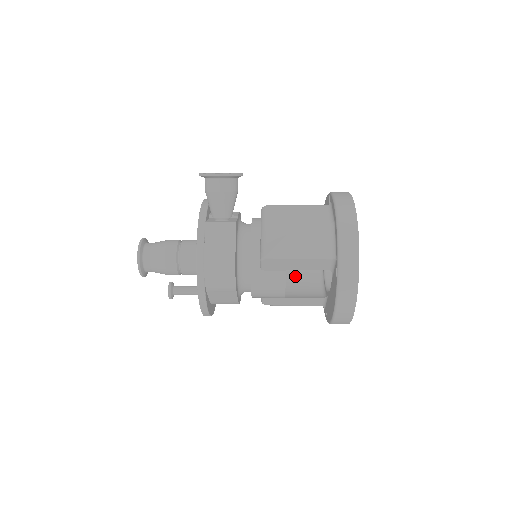
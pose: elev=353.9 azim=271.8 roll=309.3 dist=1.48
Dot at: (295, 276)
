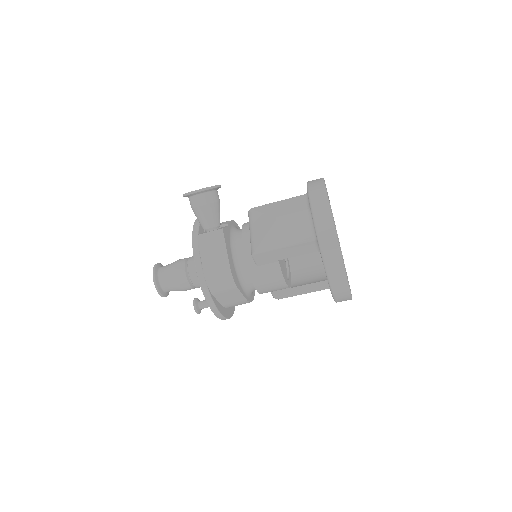
Dot at: (301, 267)
